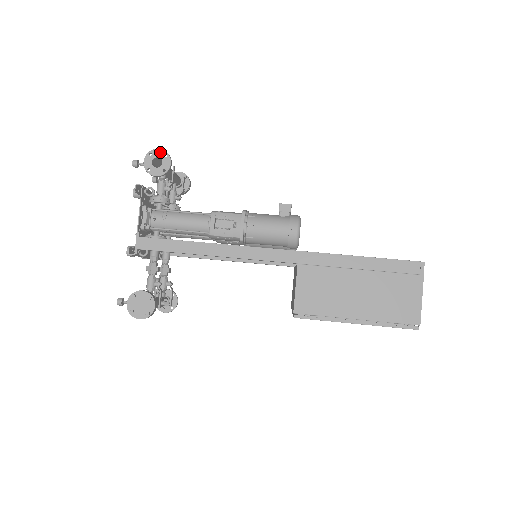
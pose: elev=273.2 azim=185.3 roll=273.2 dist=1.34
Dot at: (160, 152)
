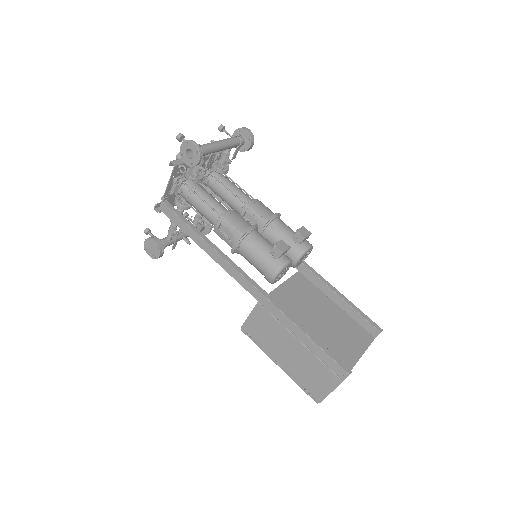
Dot at: (194, 146)
